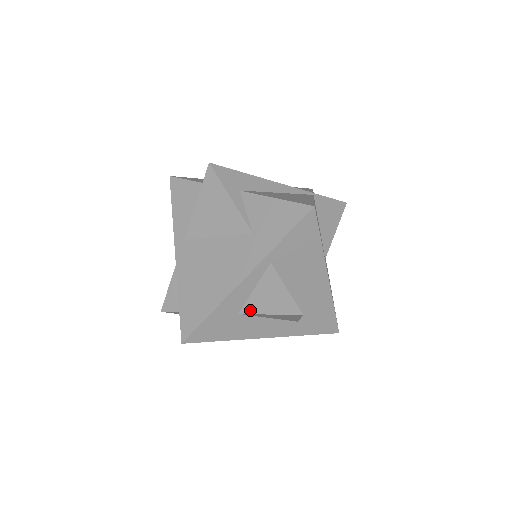
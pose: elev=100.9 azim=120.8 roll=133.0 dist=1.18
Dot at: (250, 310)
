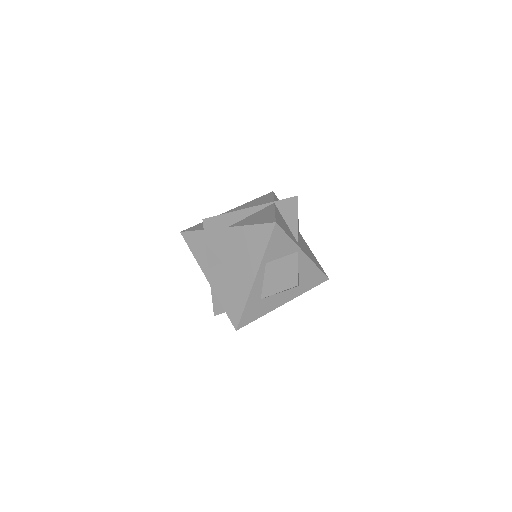
Dot at: (267, 294)
